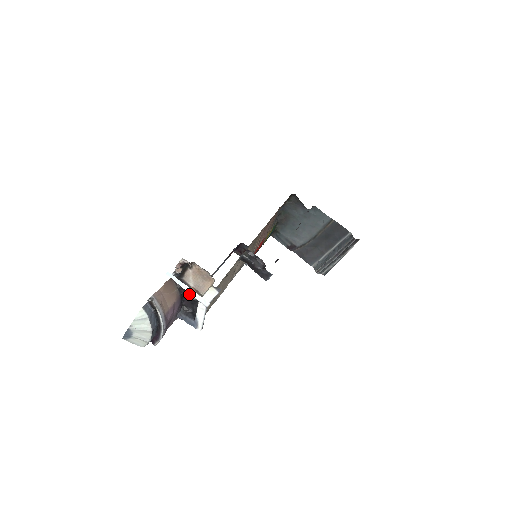
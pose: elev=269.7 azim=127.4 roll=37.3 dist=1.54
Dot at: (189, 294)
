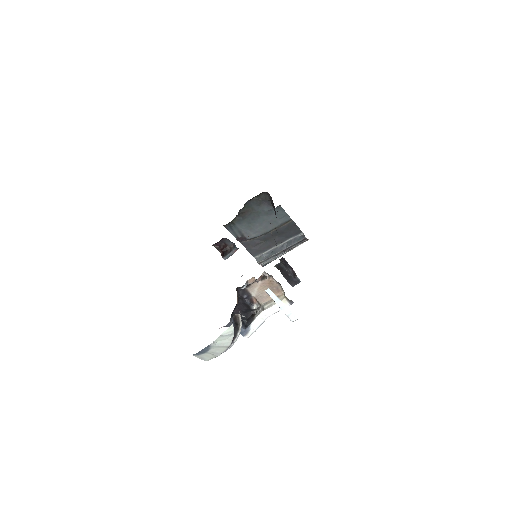
Dot at: (252, 304)
